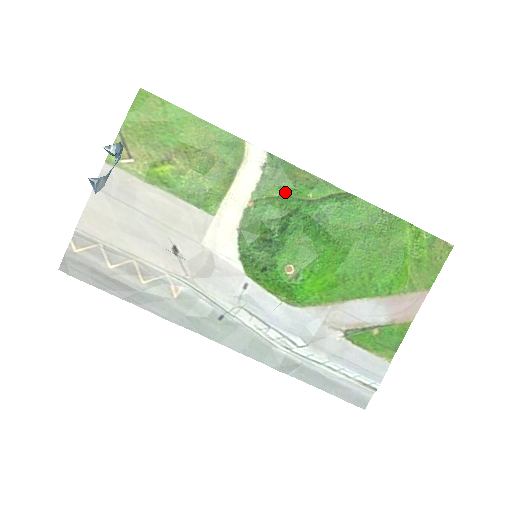
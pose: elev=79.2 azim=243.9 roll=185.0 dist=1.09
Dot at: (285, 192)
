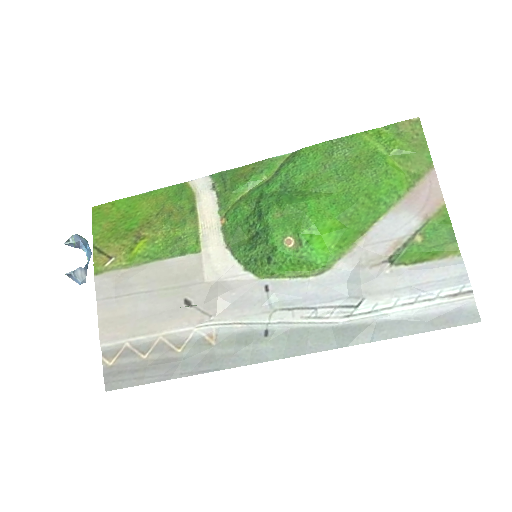
Dot at: (243, 191)
